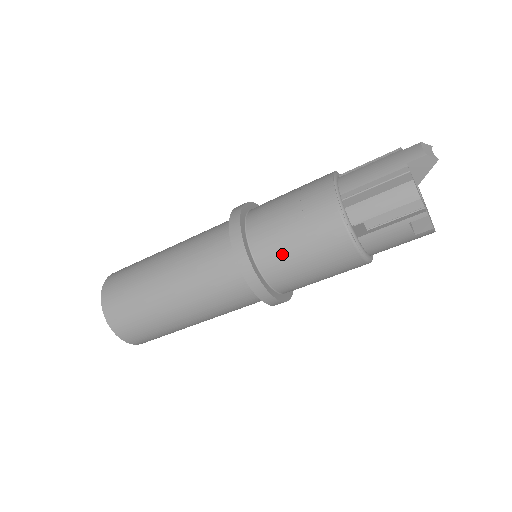
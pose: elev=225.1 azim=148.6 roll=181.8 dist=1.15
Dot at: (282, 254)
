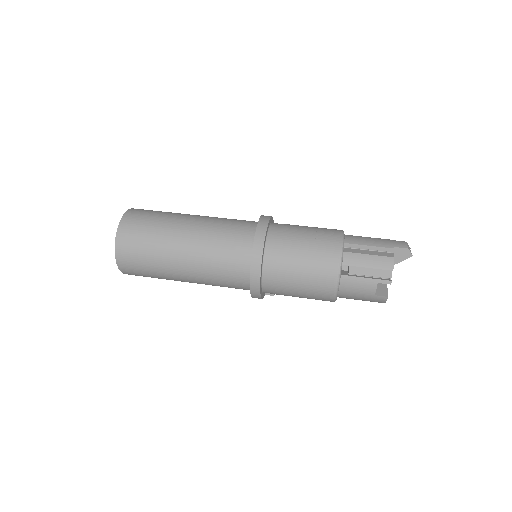
Dot at: (287, 257)
